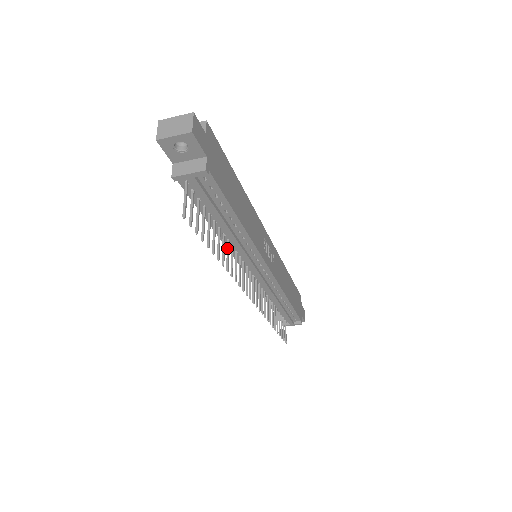
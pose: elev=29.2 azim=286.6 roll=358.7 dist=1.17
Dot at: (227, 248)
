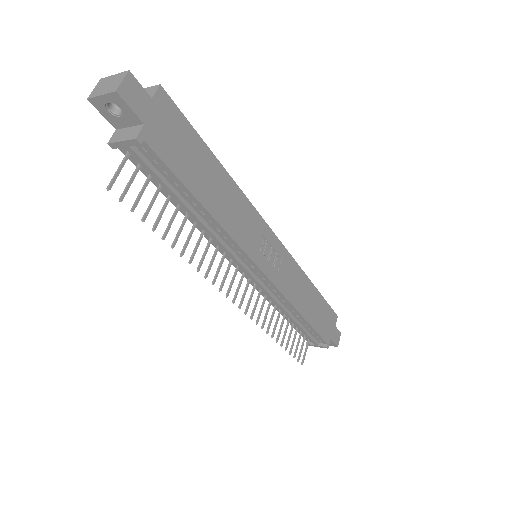
Dot at: (199, 238)
